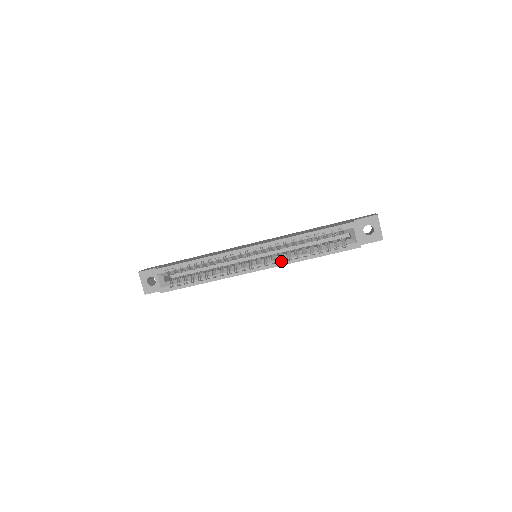
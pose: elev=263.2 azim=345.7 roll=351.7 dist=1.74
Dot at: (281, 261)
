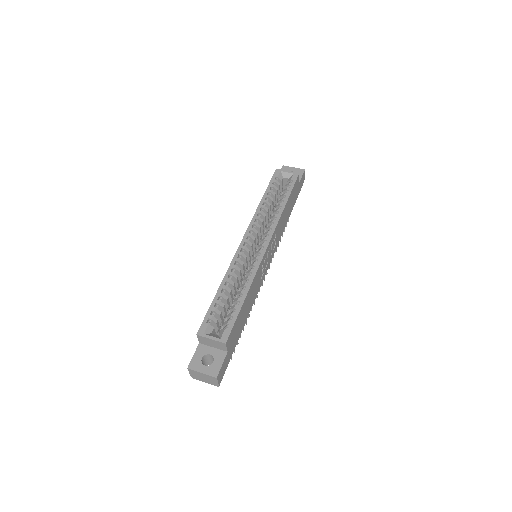
Dot at: (272, 226)
